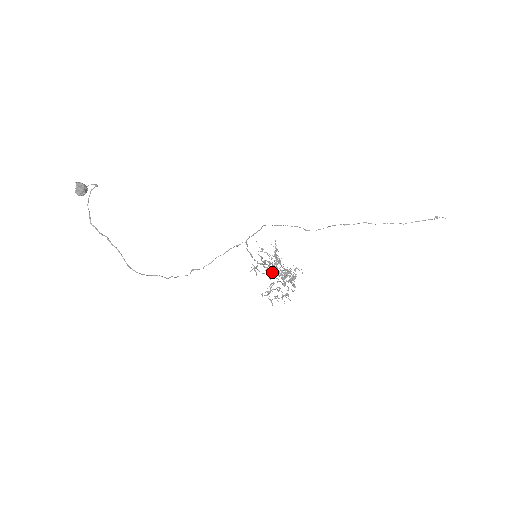
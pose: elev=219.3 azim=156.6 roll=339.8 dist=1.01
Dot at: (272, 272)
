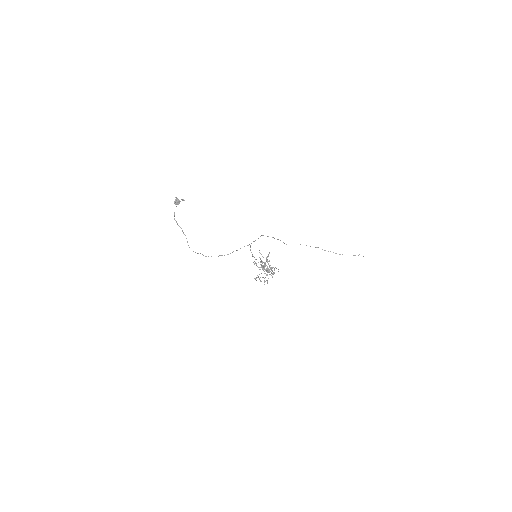
Dot at: occluded
